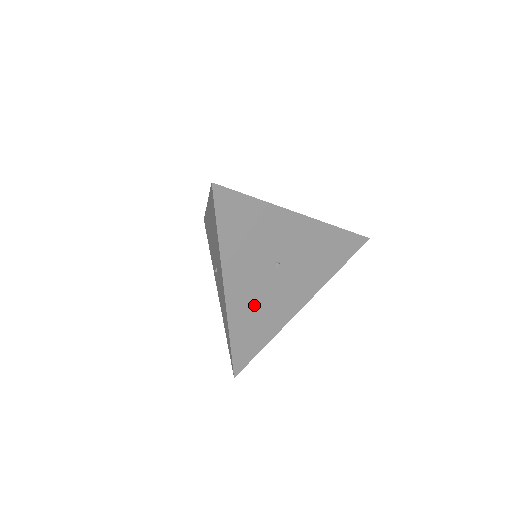
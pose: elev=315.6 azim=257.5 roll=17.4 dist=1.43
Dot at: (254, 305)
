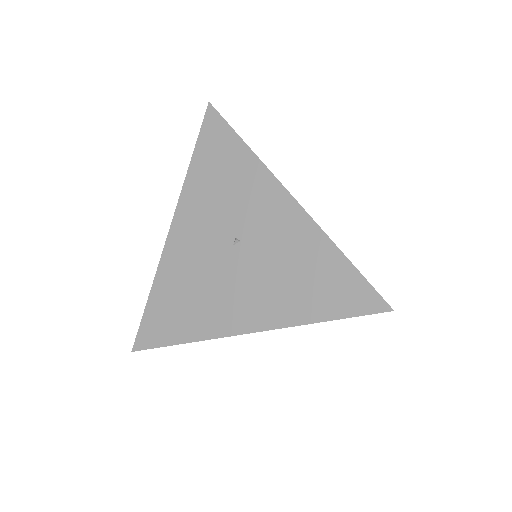
Dot at: (190, 274)
